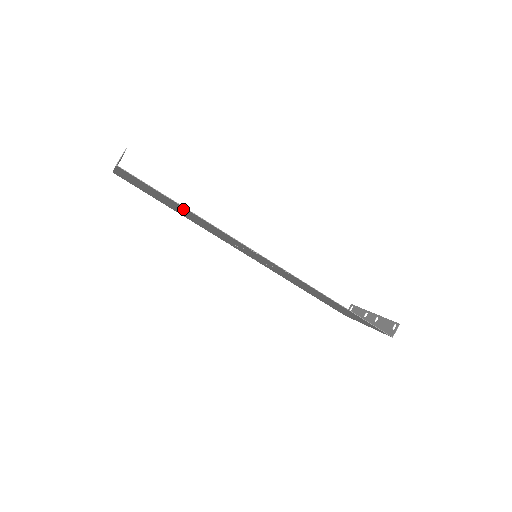
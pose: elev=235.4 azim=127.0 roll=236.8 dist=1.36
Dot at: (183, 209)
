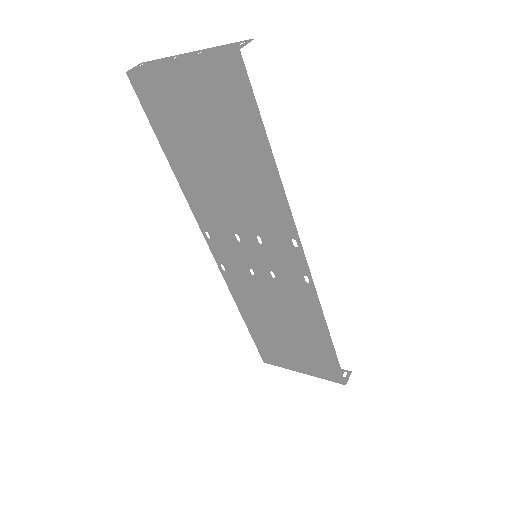
Dot at: (248, 156)
